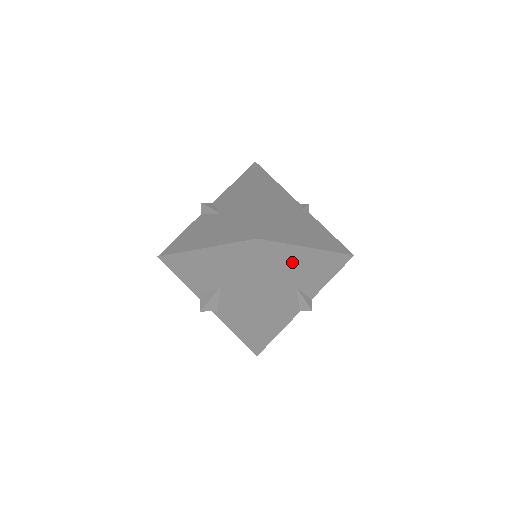
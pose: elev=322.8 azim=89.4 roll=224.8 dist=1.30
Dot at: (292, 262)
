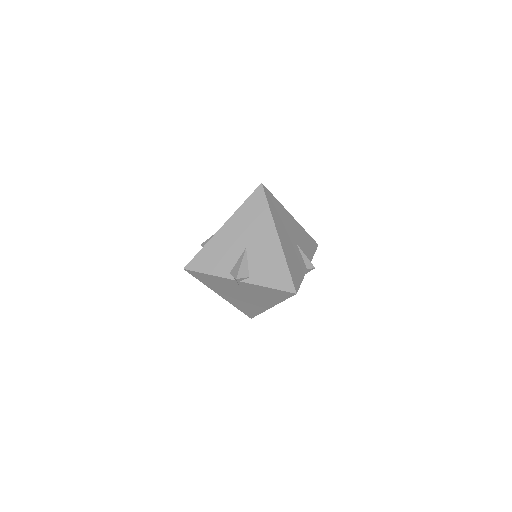
Dot at: (286, 218)
